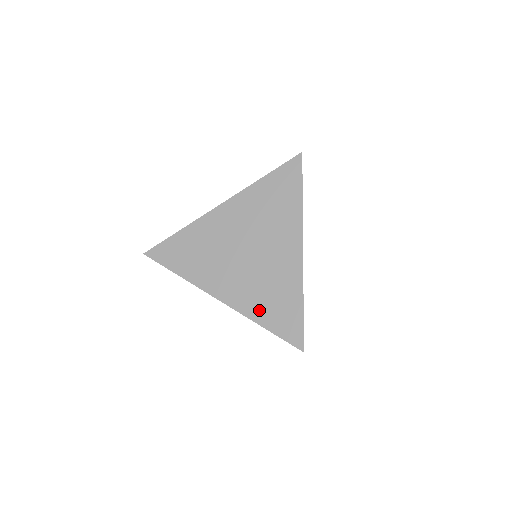
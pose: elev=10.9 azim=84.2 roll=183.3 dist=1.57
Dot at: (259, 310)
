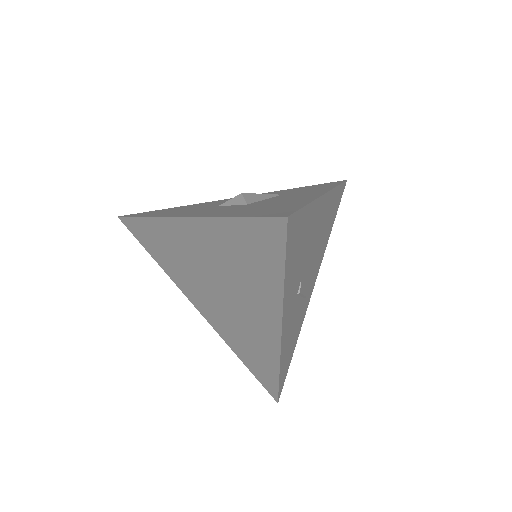
Dot at: (235, 345)
